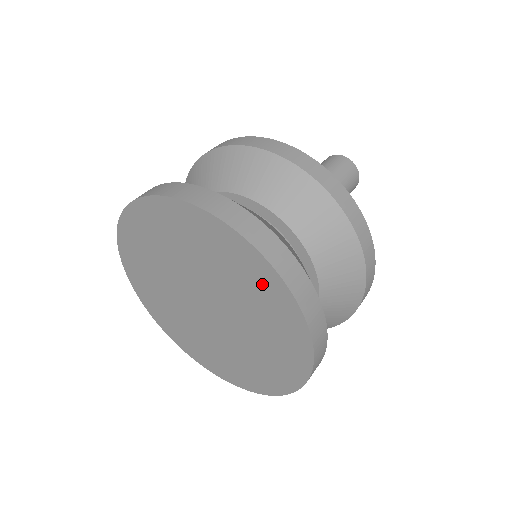
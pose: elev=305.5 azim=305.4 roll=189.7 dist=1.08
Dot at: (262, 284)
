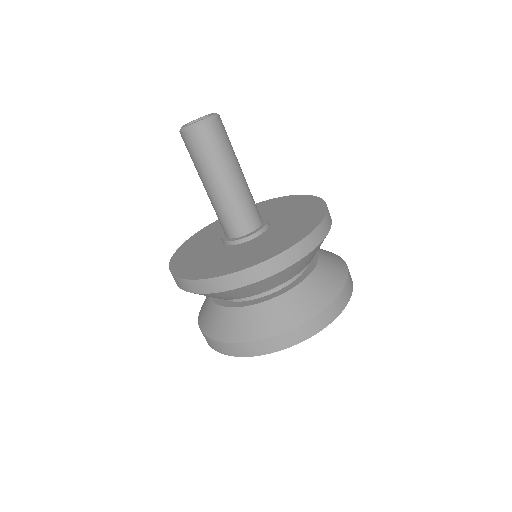
Dot at: occluded
